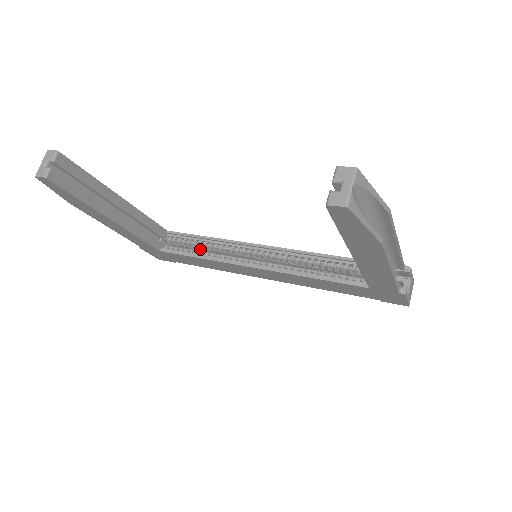
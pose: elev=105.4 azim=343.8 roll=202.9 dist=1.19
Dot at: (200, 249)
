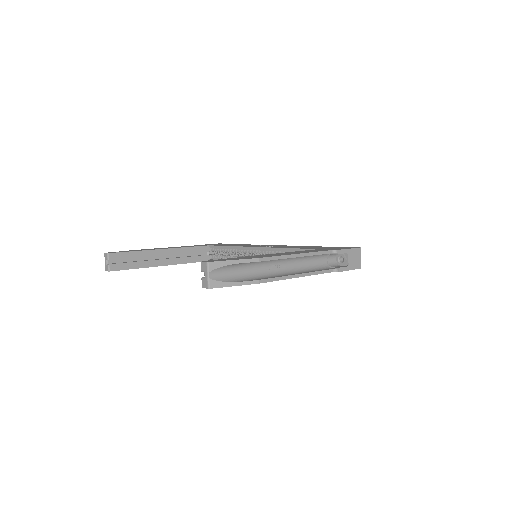
Dot at: occluded
